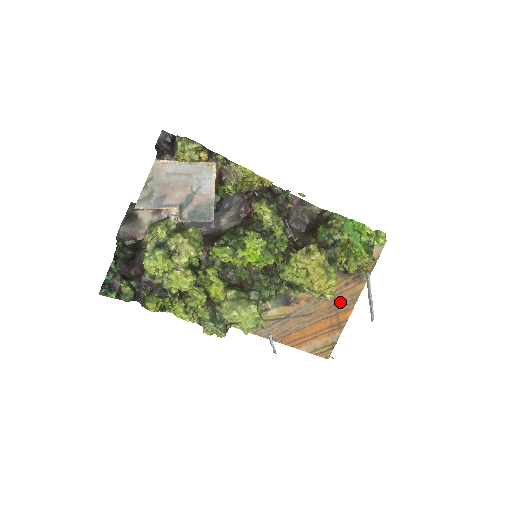
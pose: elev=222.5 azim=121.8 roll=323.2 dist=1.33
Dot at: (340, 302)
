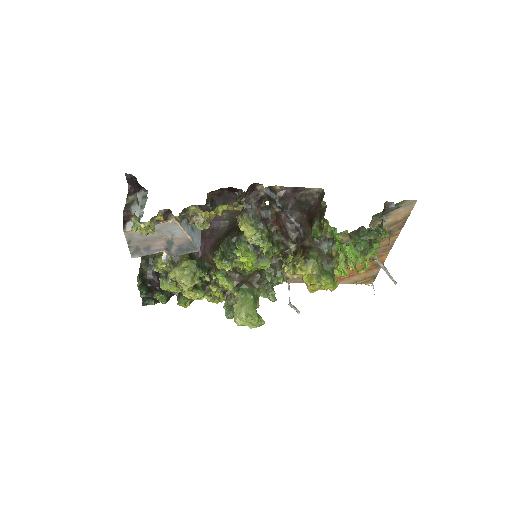
Dot at: occluded
